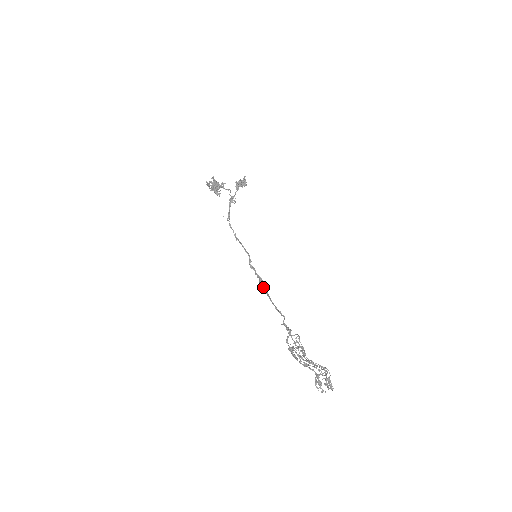
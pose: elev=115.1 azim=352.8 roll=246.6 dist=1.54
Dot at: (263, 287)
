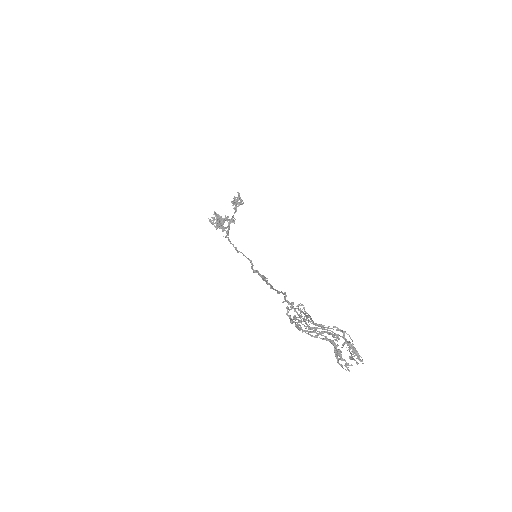
Dot at: (266, 282)
